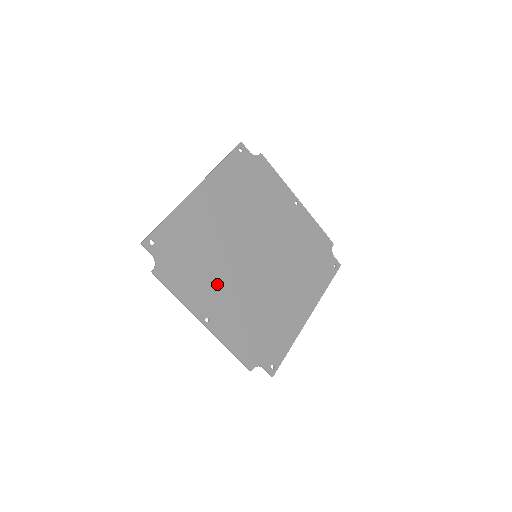
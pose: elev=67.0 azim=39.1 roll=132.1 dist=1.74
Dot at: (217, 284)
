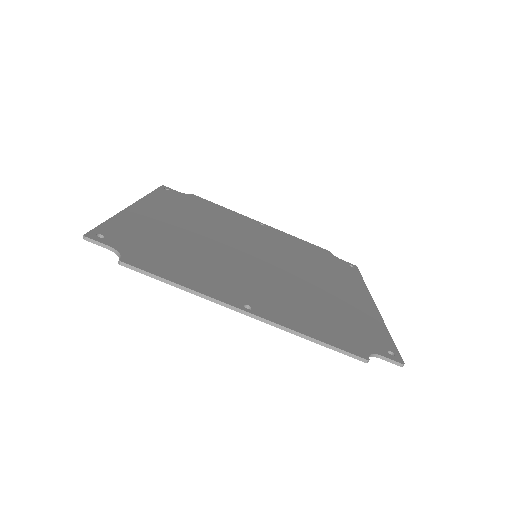
Dot at: (229, 275)
